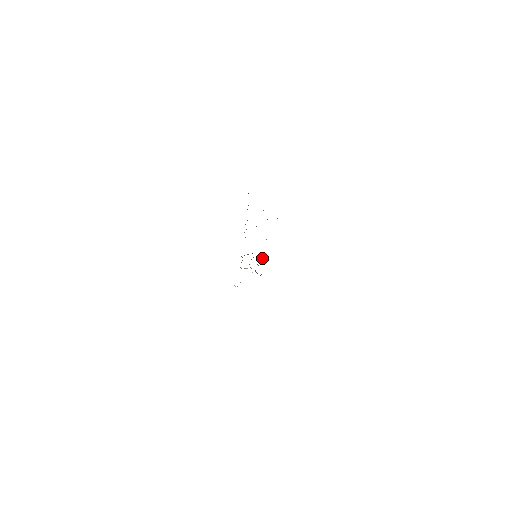
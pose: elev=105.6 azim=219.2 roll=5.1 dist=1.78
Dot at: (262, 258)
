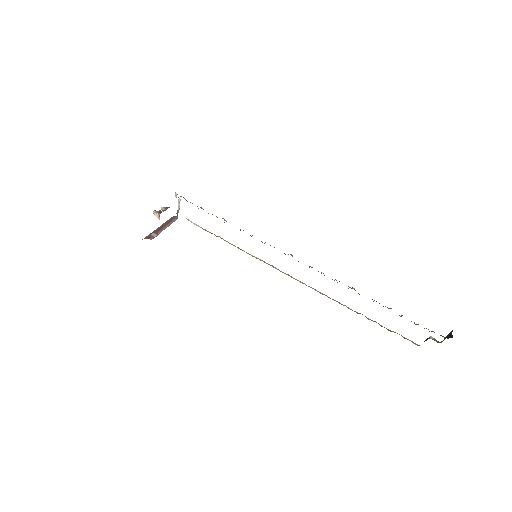
Dot at: occluded
